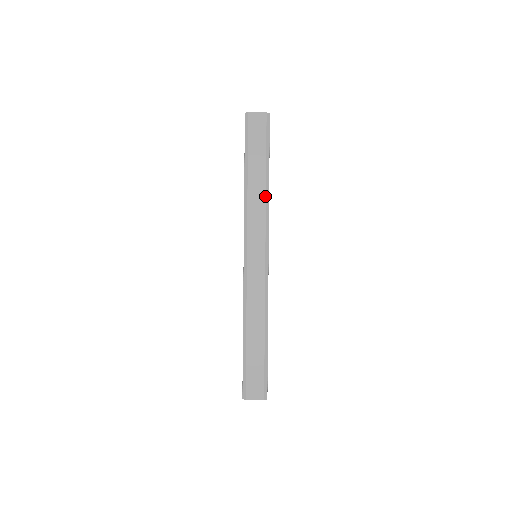
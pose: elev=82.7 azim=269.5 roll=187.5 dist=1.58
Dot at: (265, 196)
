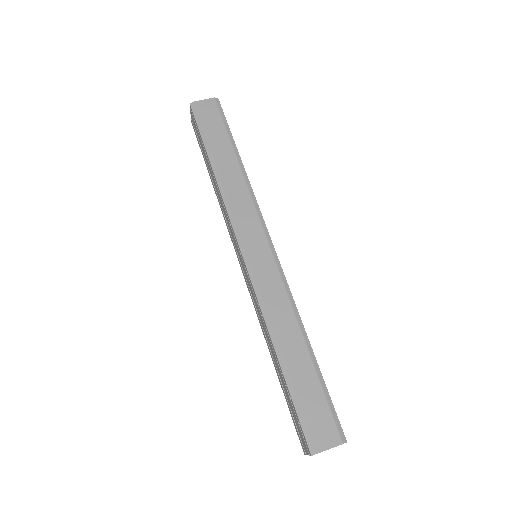
Dot at: (244, 179)
